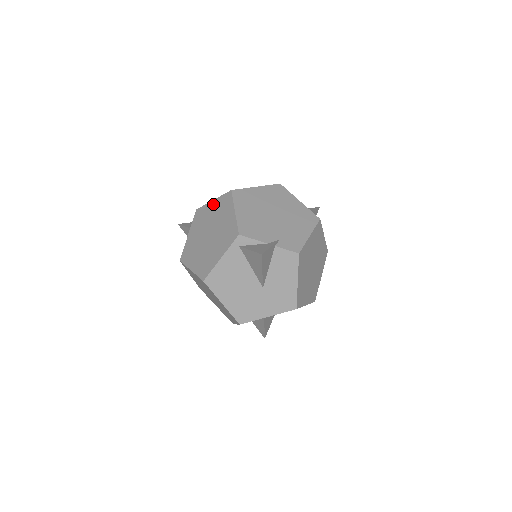
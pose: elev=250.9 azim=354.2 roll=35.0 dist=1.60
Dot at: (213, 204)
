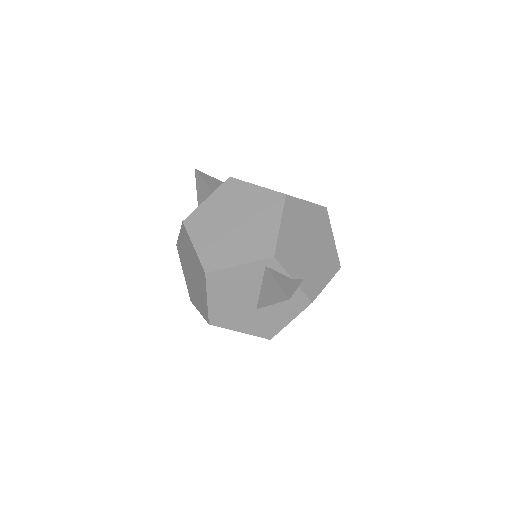
Dot at: (255, 190)
